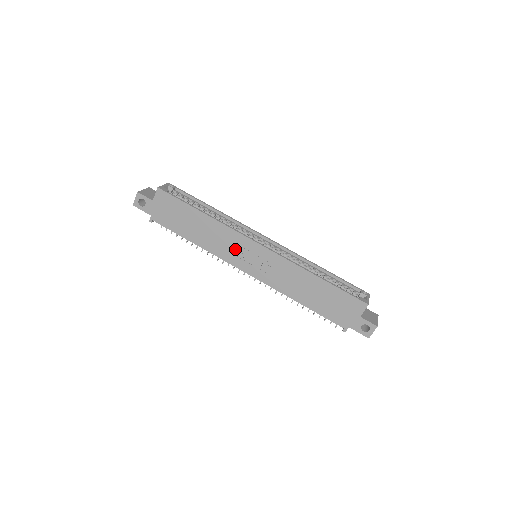
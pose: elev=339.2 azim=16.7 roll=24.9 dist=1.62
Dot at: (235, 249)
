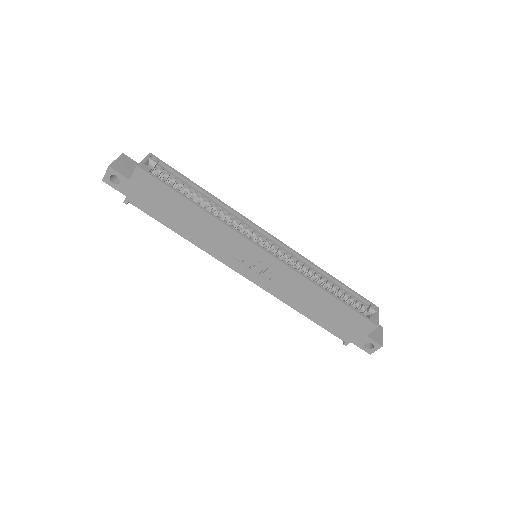
Dot at: (233, 251)
